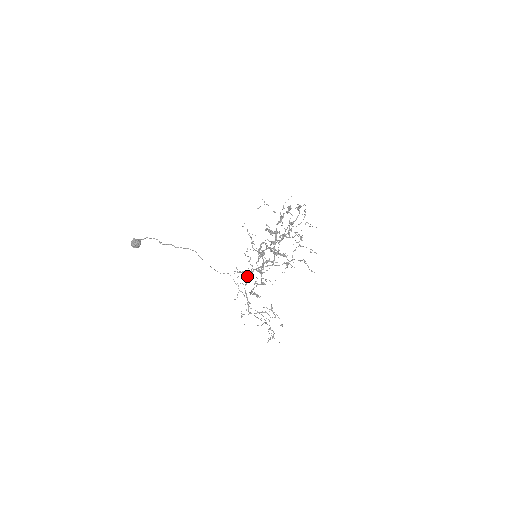
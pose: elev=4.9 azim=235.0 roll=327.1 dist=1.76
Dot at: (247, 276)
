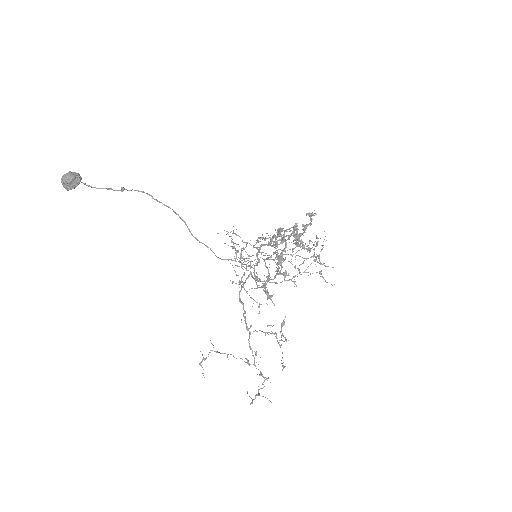
Dot at: (240, 281)
